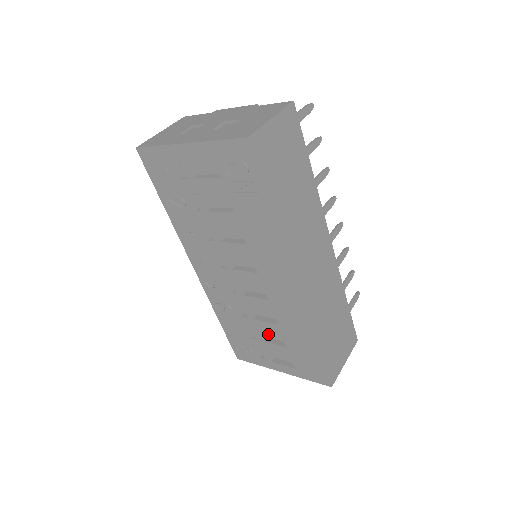
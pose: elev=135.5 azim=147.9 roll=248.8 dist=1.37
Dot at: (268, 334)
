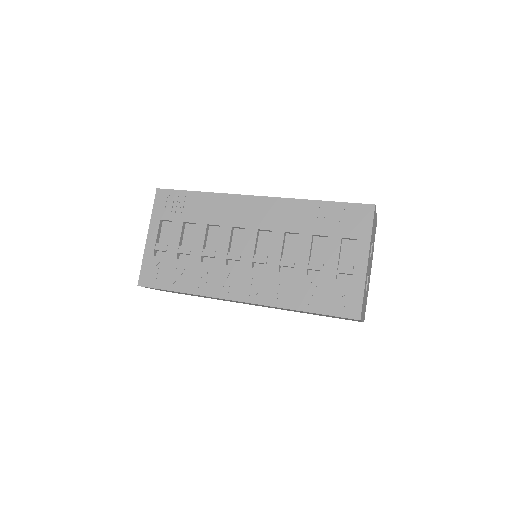
Dot at: (320, 259)
